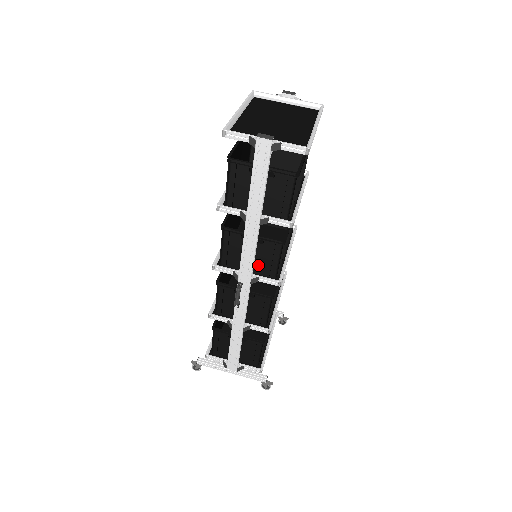
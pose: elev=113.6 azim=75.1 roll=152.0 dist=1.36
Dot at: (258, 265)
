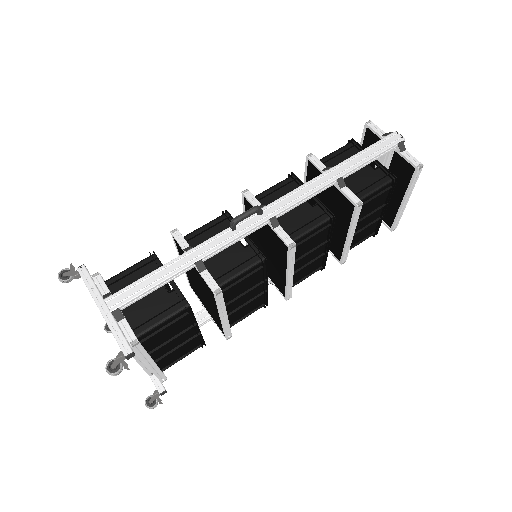
Dot at: (286, 222)
